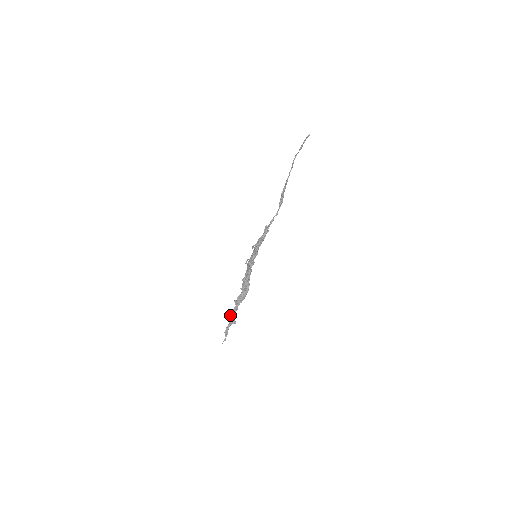
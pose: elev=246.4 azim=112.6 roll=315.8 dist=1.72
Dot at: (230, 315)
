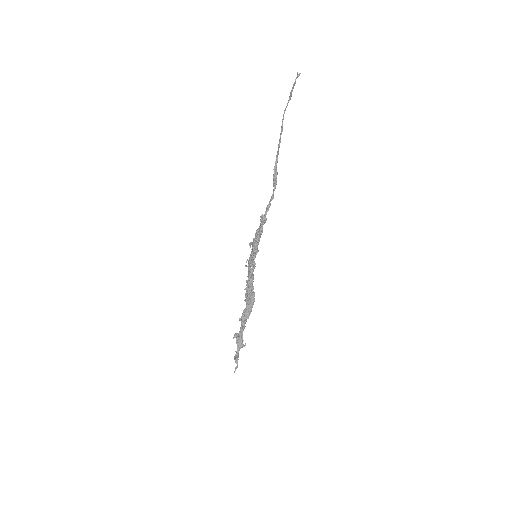
Dot at: (237, 337)
